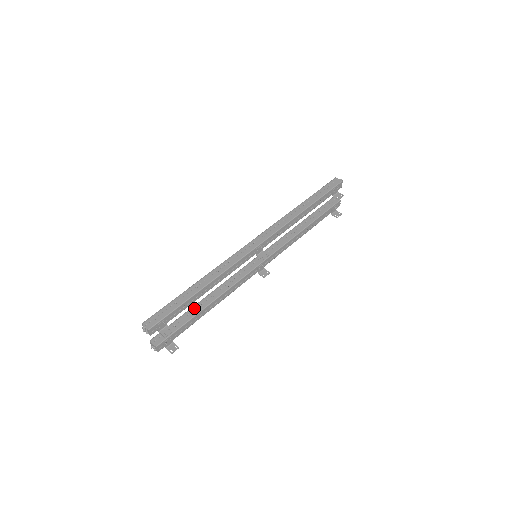
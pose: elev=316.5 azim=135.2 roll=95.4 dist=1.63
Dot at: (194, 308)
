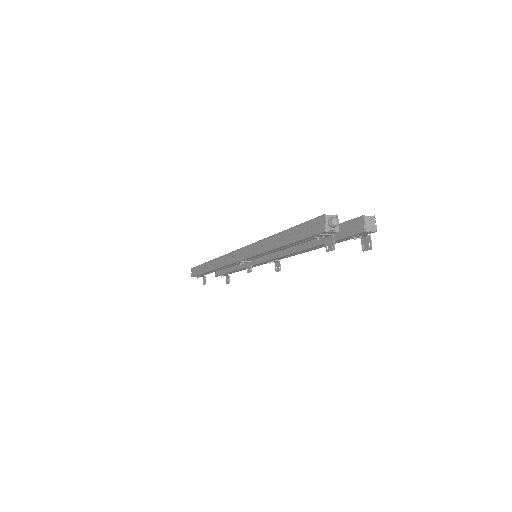
Dot at: occluded
